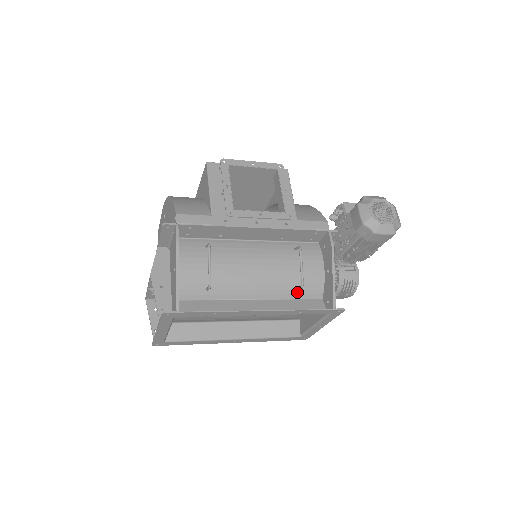
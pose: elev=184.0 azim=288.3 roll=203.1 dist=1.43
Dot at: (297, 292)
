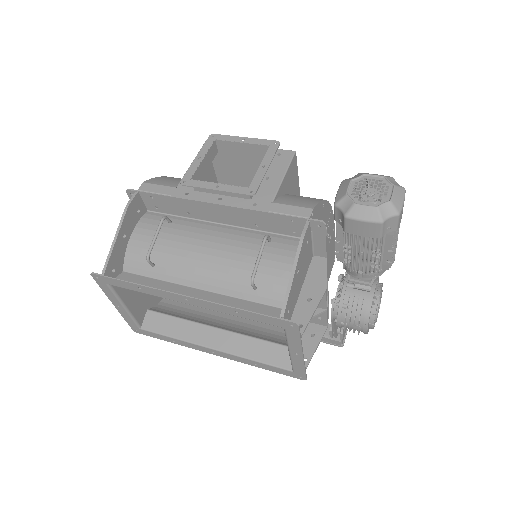
Dot at: (255, 292)
